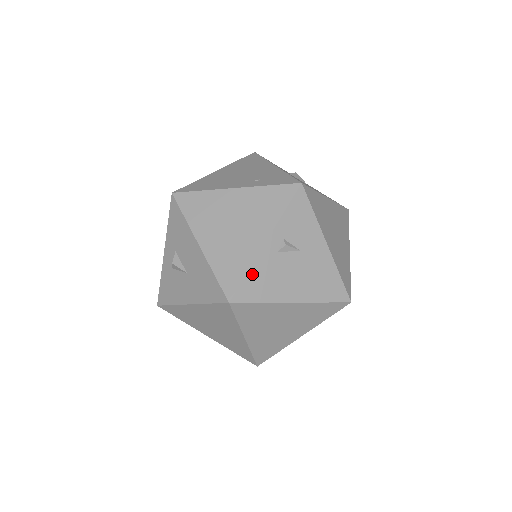
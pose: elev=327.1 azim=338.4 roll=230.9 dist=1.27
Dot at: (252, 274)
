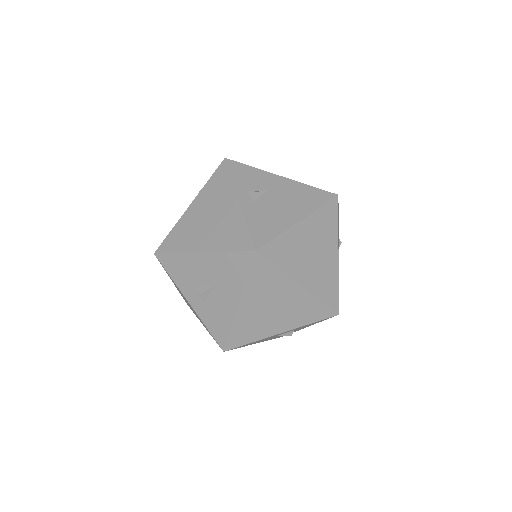
Dot at: (251, 224)
